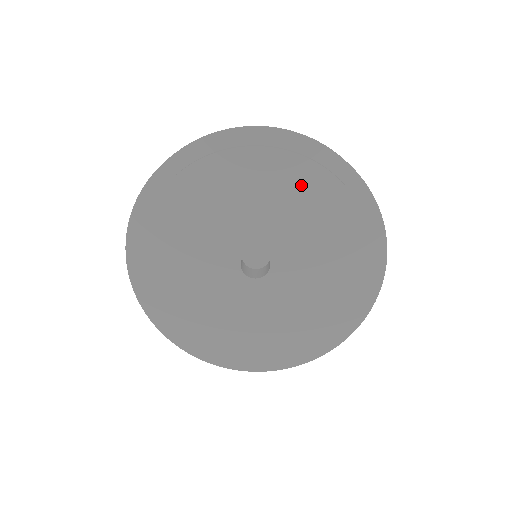
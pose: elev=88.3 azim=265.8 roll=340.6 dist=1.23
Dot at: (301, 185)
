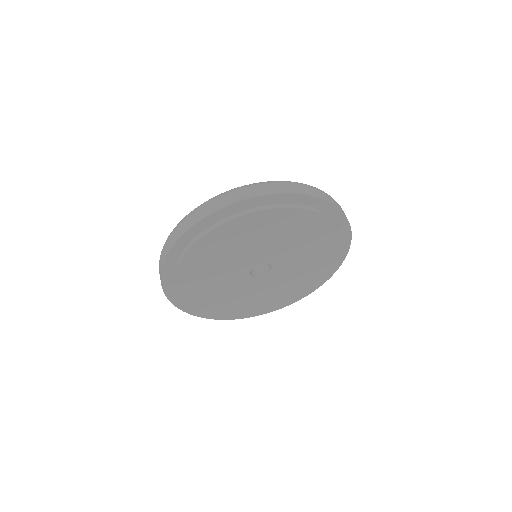
Dot at: (262, 225)
